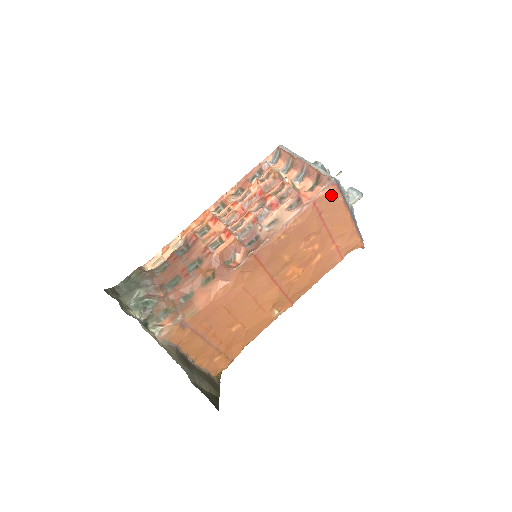
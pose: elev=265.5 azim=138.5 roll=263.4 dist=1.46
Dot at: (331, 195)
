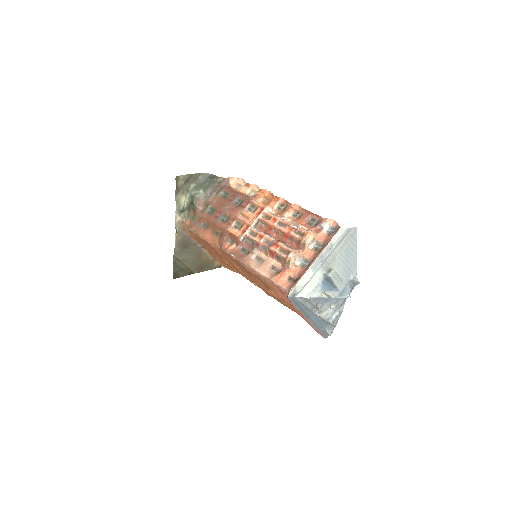
Dot at: occluded
